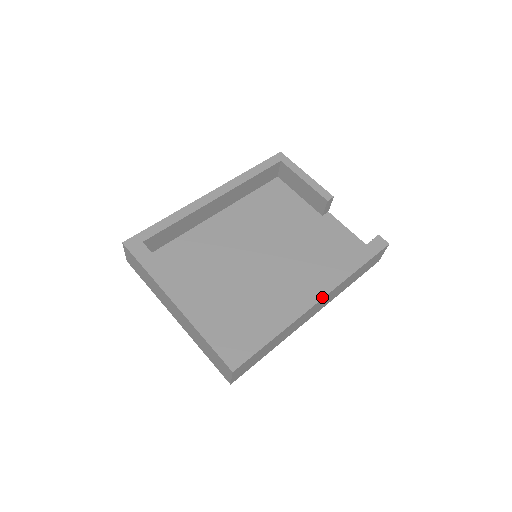
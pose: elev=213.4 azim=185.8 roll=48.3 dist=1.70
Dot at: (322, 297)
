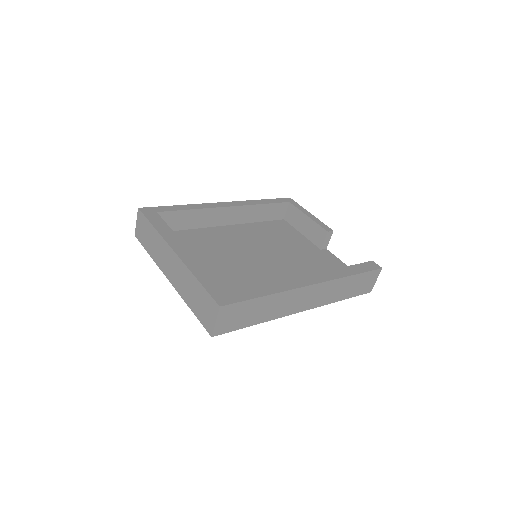
Dot at: (316, 283)
